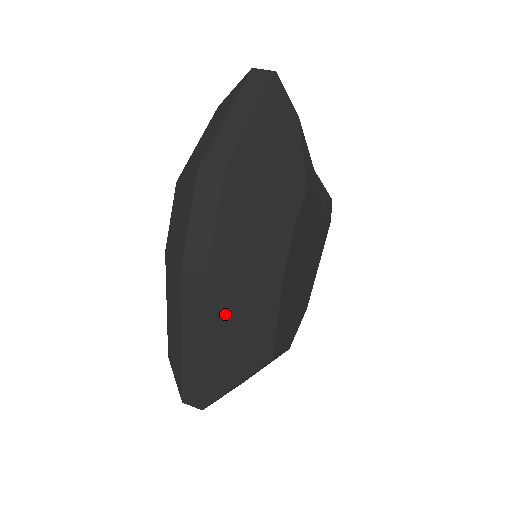
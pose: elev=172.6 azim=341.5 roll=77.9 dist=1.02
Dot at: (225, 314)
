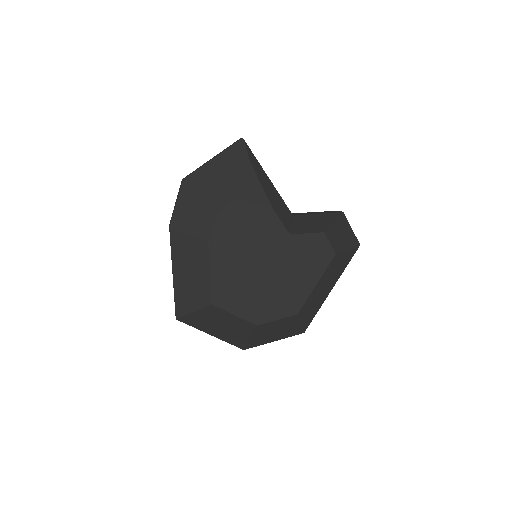
Dot at: (181, 256)
